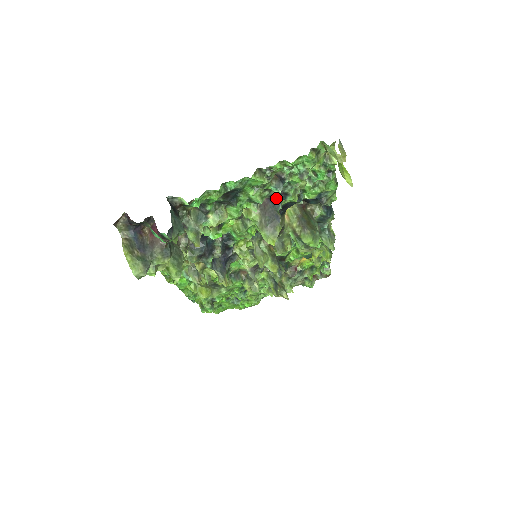
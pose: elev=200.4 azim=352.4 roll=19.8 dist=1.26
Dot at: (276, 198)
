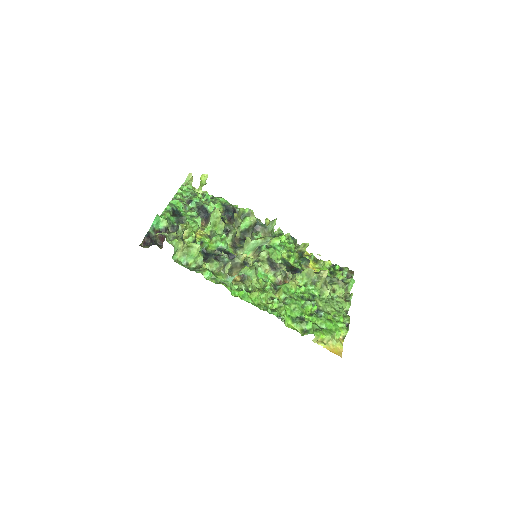
Dot at: (203, 212)
